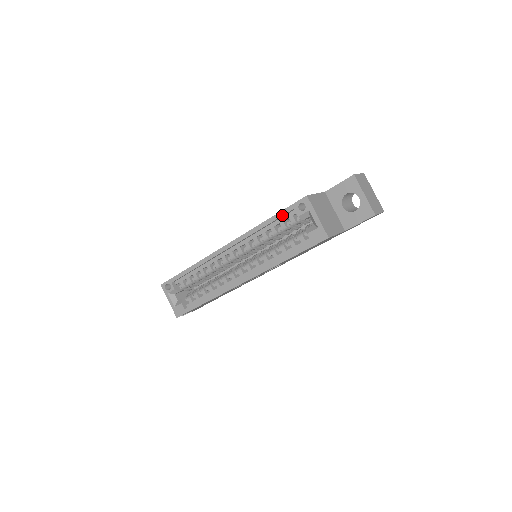
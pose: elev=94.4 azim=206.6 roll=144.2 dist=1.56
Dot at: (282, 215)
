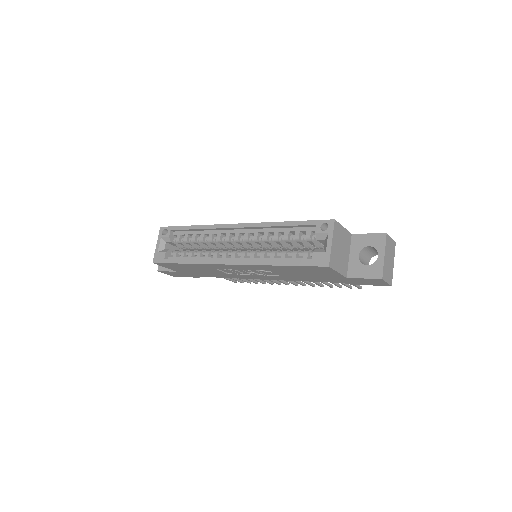
Dot at: (302, 224)
